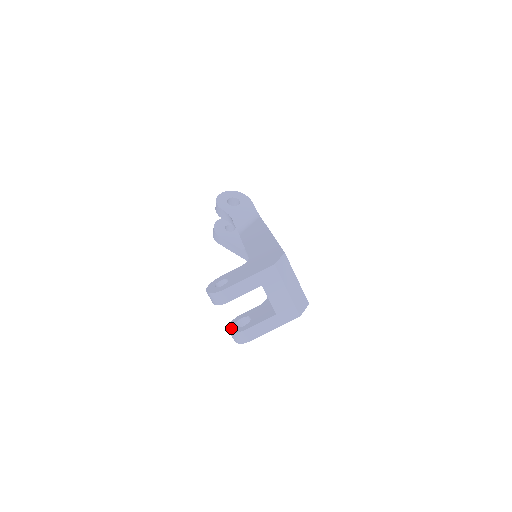
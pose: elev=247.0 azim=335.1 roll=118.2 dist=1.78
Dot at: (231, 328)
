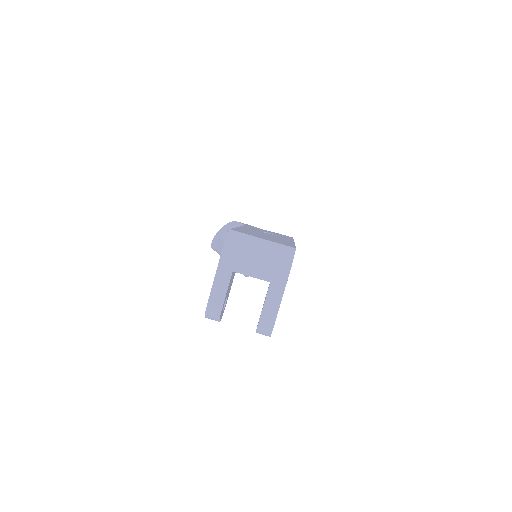
Dot at: occluded
